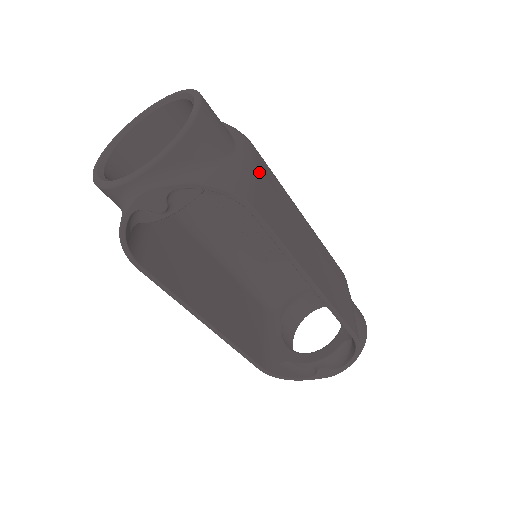
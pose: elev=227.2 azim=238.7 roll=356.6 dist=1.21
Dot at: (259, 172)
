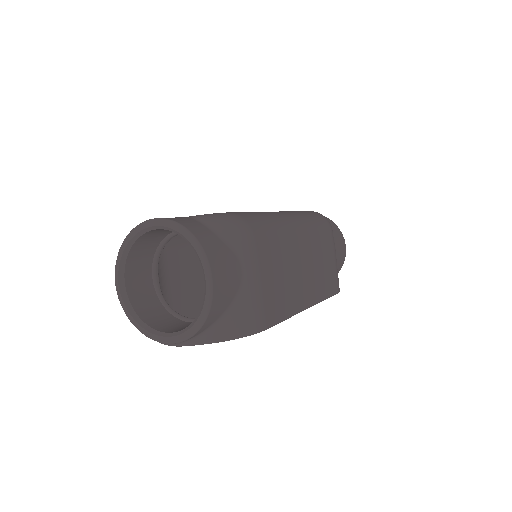
Dot at: (263, 270)
